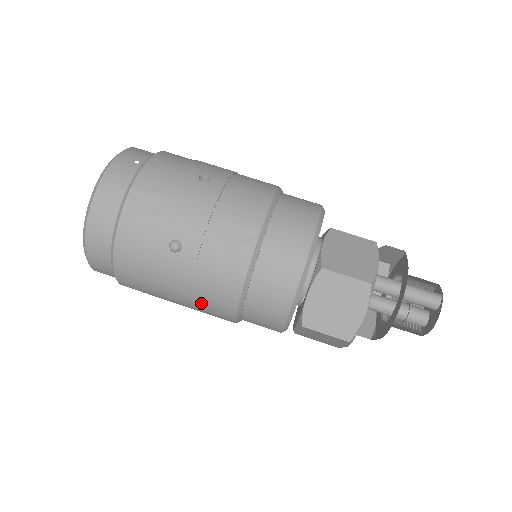
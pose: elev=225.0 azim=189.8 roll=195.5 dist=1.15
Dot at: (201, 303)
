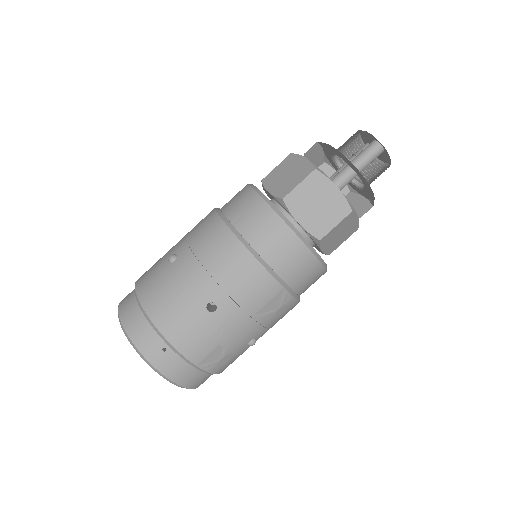
Dot at: occluded
